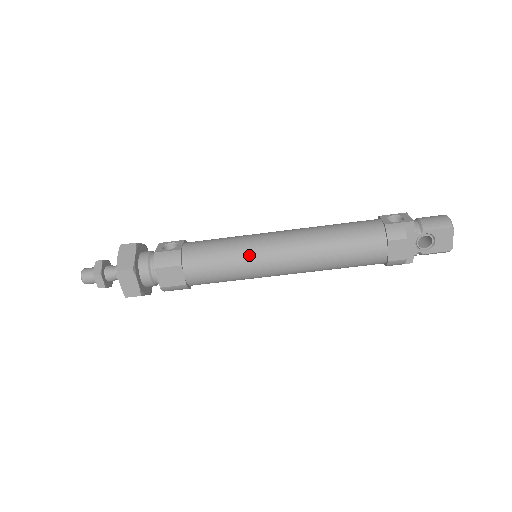
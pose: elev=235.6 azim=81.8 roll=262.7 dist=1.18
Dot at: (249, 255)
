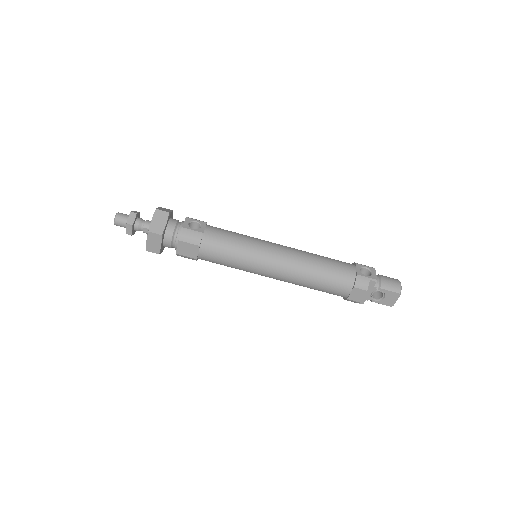
Dot at: (253, 258)
